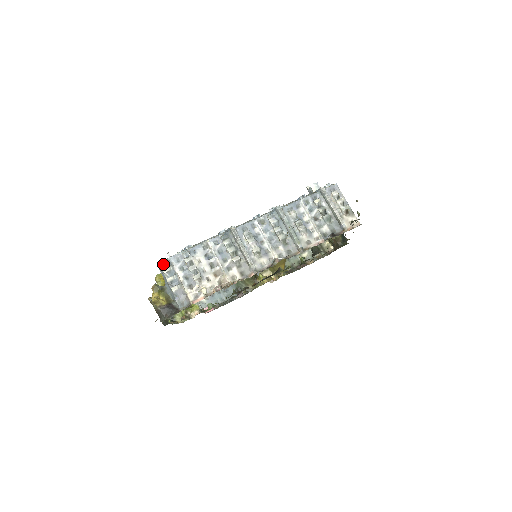
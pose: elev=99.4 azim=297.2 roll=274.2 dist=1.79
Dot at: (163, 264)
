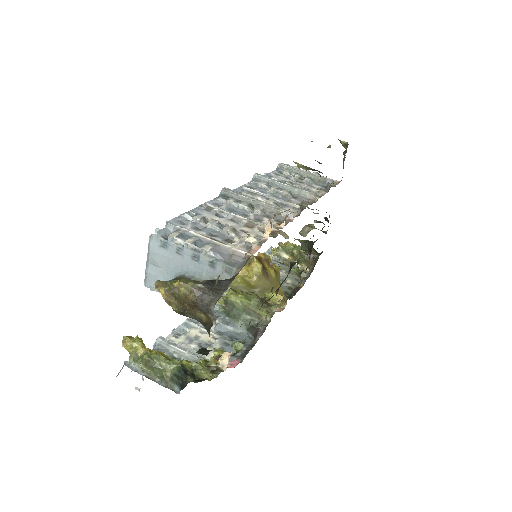
Dot at: (162, 234)
